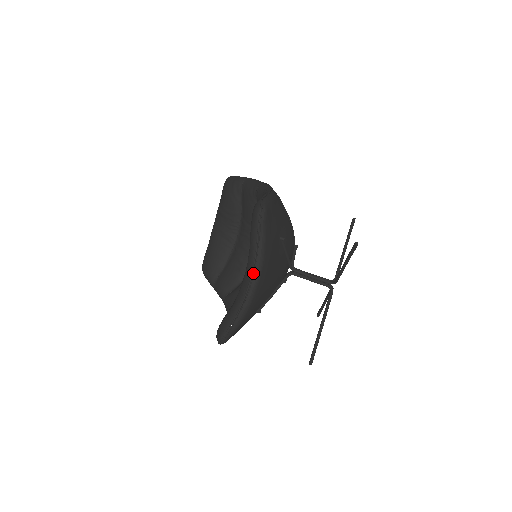
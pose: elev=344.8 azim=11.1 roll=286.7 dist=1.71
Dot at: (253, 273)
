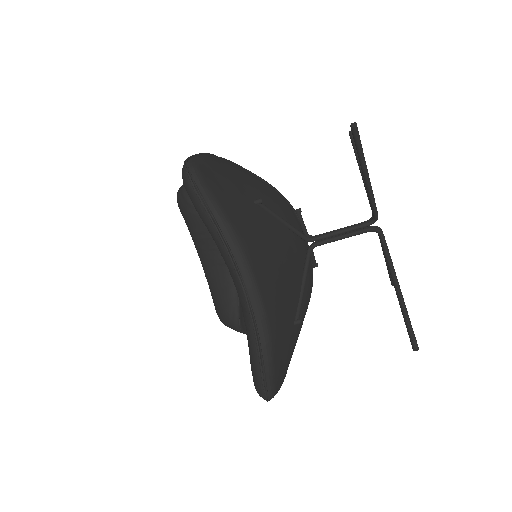
Dot at: (236, 267)
